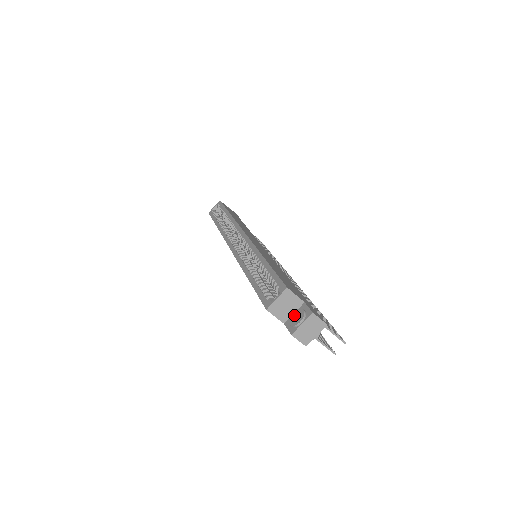
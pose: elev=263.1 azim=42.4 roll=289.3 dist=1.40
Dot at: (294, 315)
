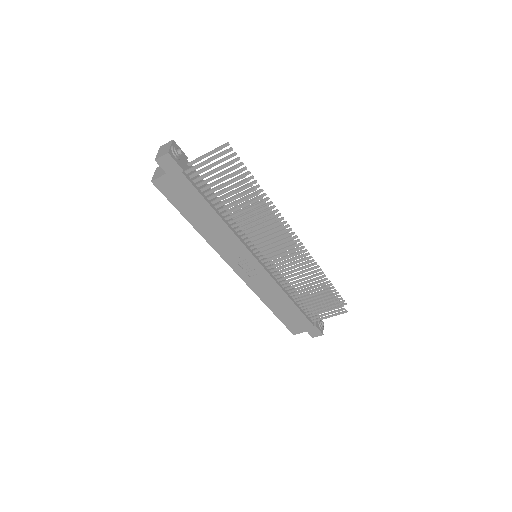
Dot at: occluded
